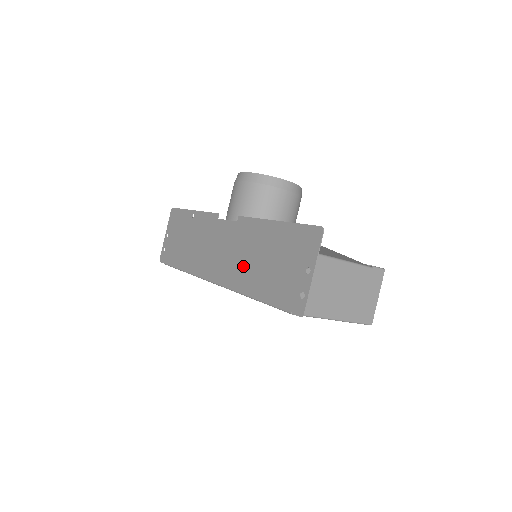
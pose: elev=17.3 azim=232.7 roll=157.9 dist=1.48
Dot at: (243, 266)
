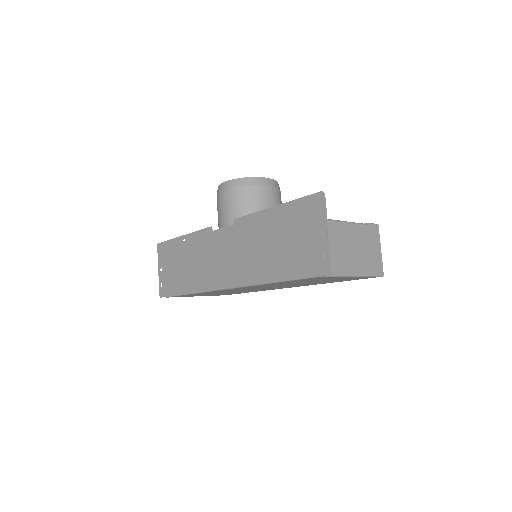
Dot at: (254, 259)
